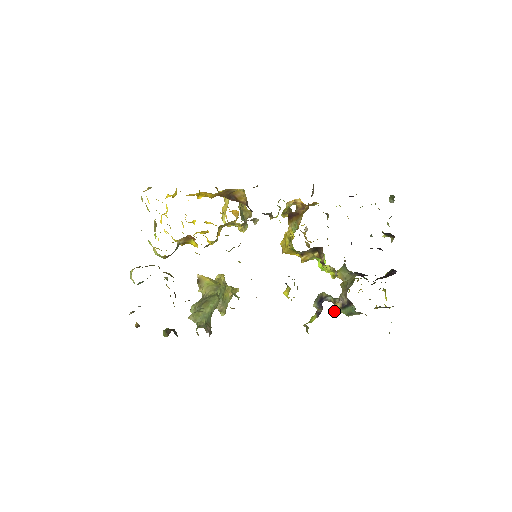
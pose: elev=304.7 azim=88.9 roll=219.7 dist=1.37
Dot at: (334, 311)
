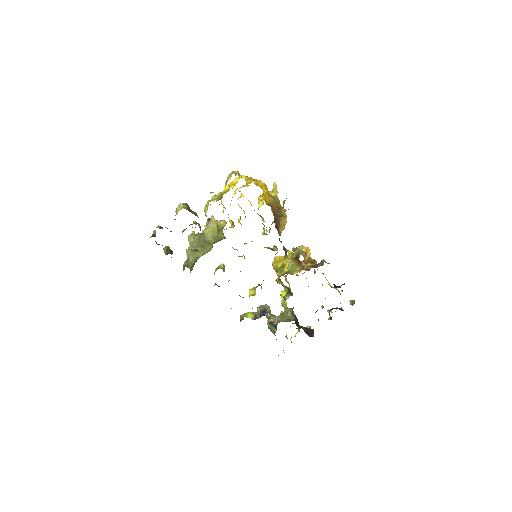
Dot at: occluded
